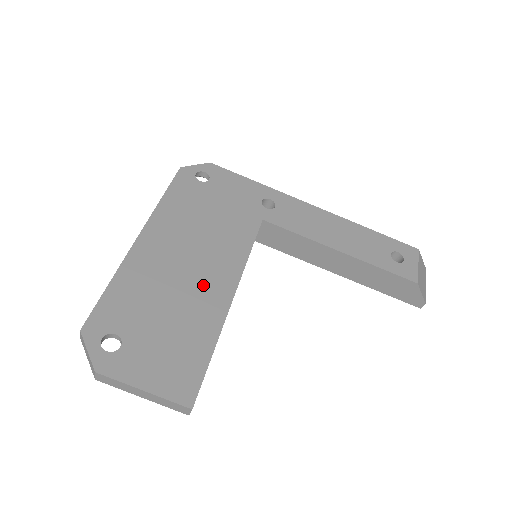
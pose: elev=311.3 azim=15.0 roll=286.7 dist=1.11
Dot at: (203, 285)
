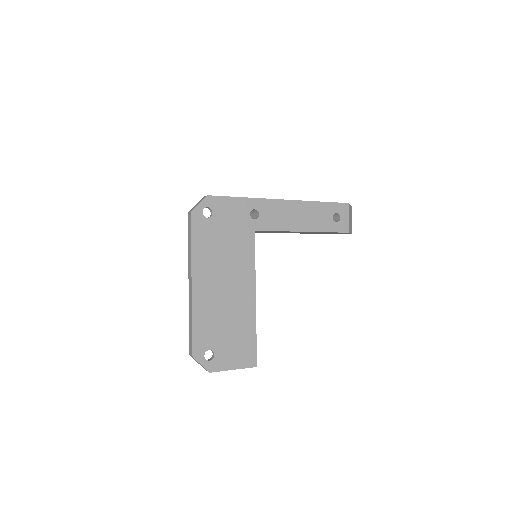
Dot at: (238, 299)
